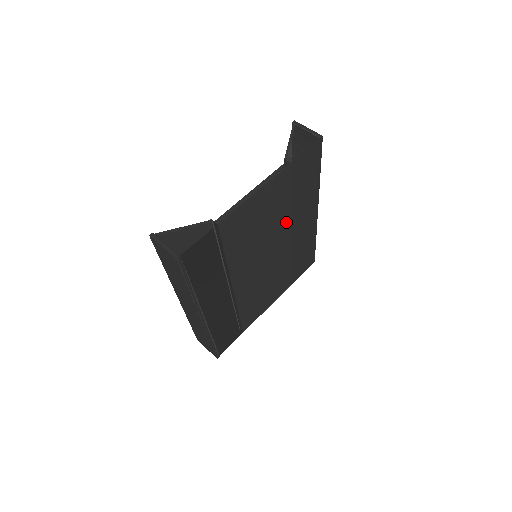
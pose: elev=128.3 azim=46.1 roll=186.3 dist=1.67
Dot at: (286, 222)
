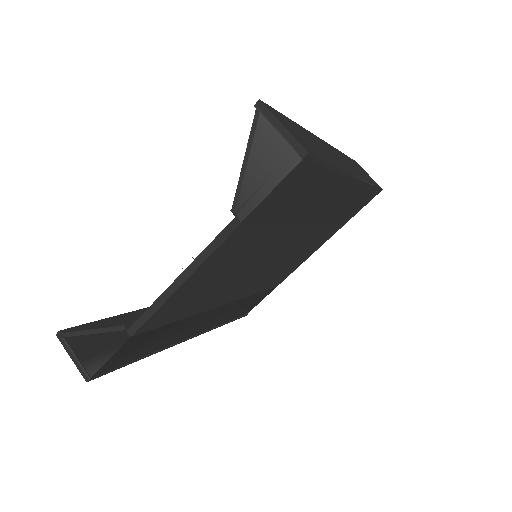
Dot at: (286, 232)
